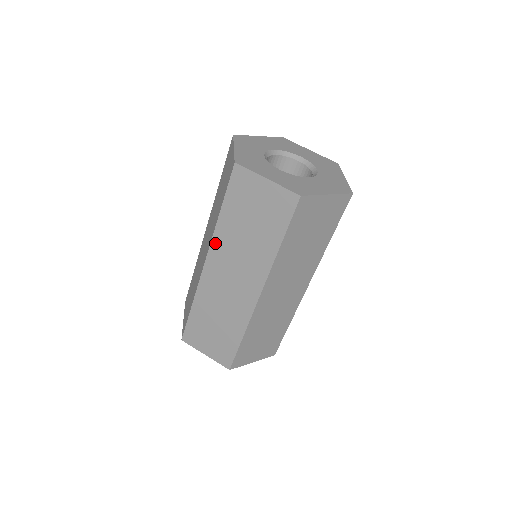
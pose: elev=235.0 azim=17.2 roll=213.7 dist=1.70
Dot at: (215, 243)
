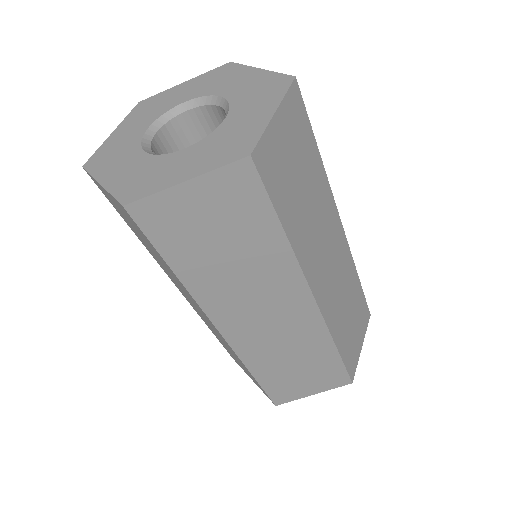
Dot at: occluded
